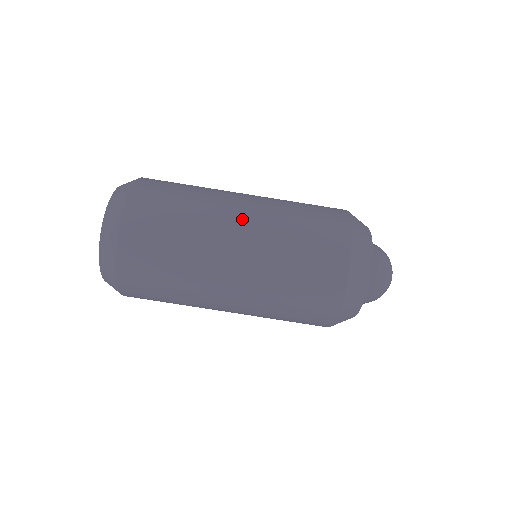
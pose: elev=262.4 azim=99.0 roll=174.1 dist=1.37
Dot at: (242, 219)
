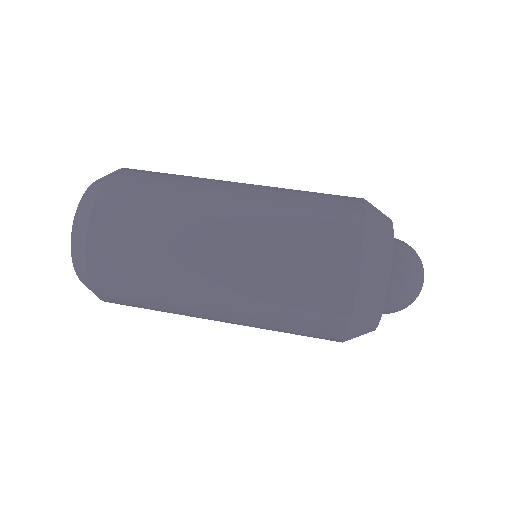
Dot at: occluded
